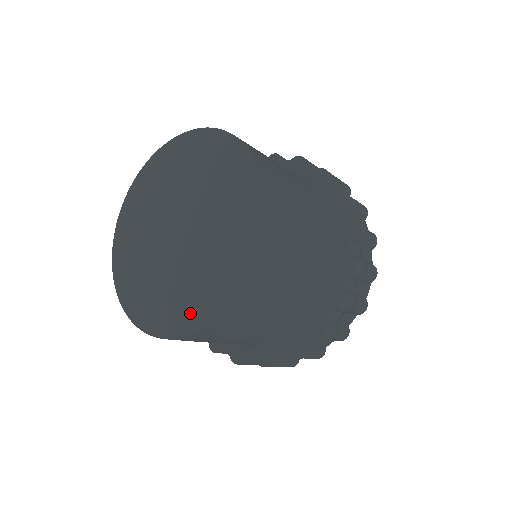
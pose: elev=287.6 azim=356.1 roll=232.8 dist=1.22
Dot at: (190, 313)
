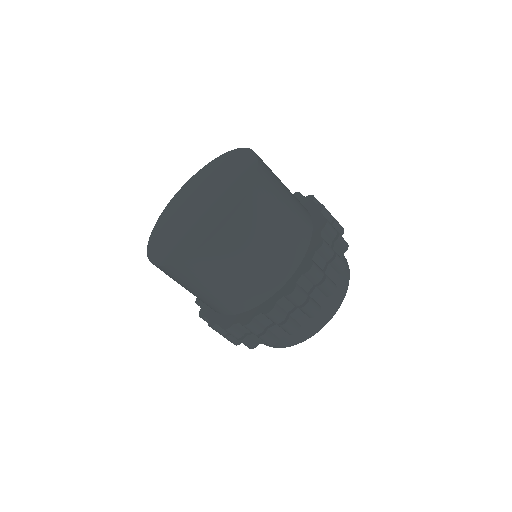
Dot at: (157, 245)
